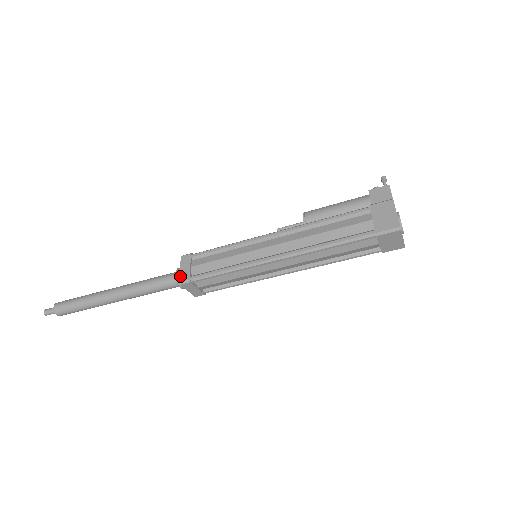
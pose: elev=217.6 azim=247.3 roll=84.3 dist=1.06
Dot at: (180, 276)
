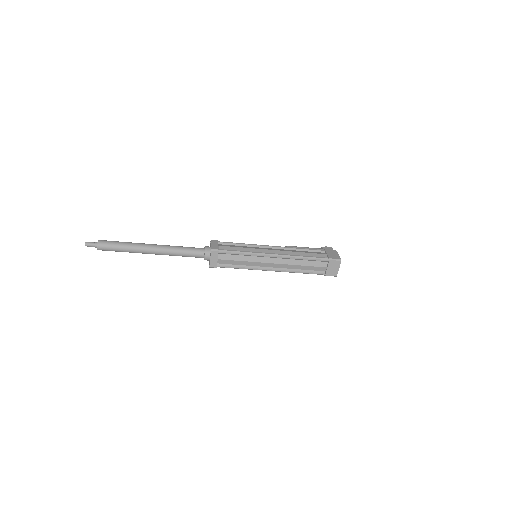
Dot at: (212, 247)
